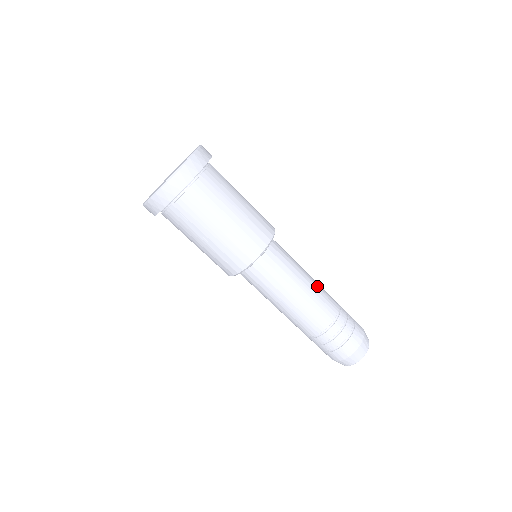
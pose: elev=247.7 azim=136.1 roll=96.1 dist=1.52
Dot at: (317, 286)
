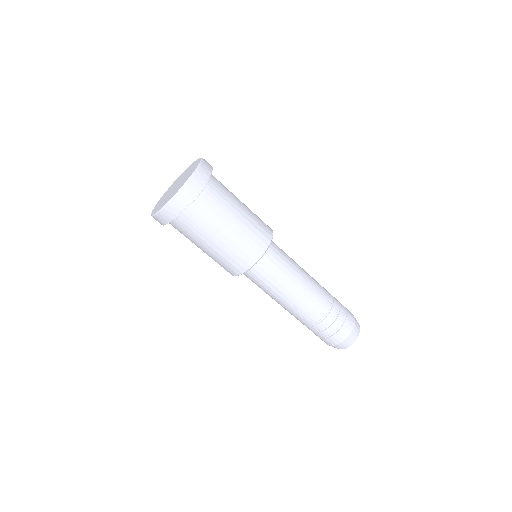
Dot at: occluded
